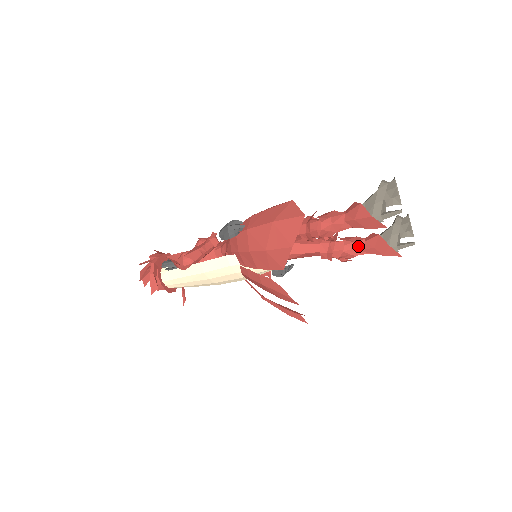
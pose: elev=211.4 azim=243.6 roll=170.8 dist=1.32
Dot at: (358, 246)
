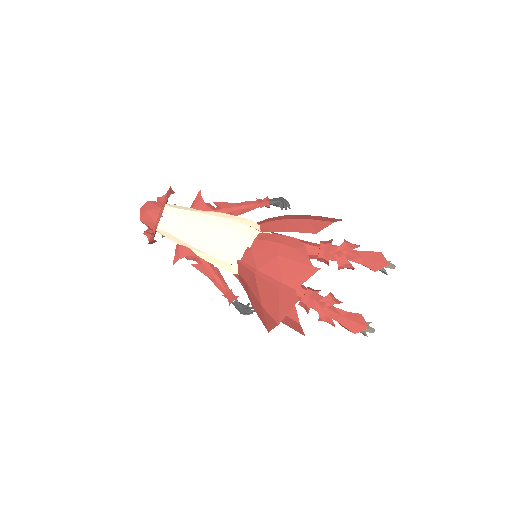
Dot at: occluded
